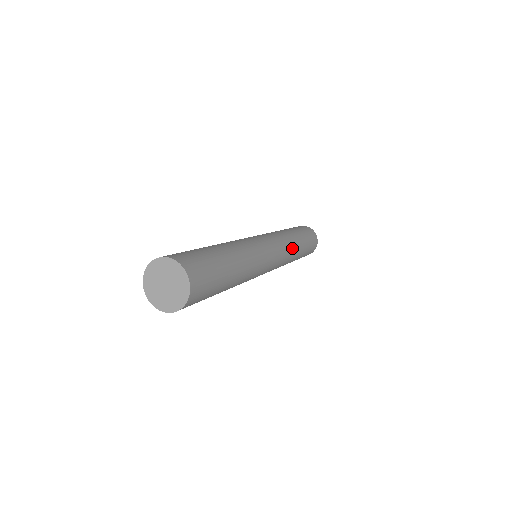
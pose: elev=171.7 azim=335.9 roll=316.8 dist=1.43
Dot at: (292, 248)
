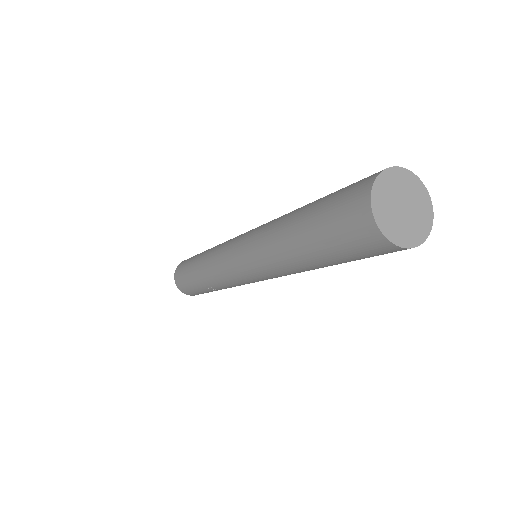
Dot at: occluded
